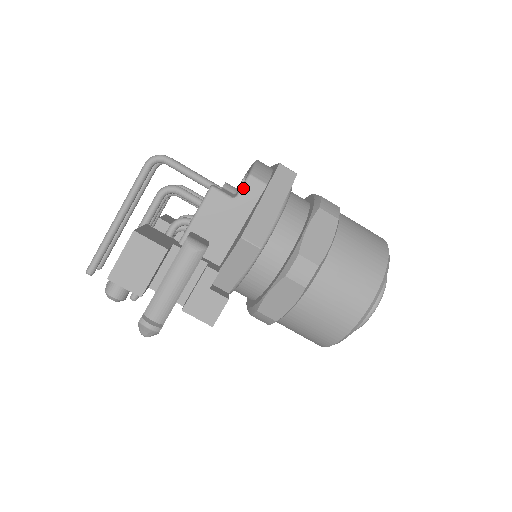
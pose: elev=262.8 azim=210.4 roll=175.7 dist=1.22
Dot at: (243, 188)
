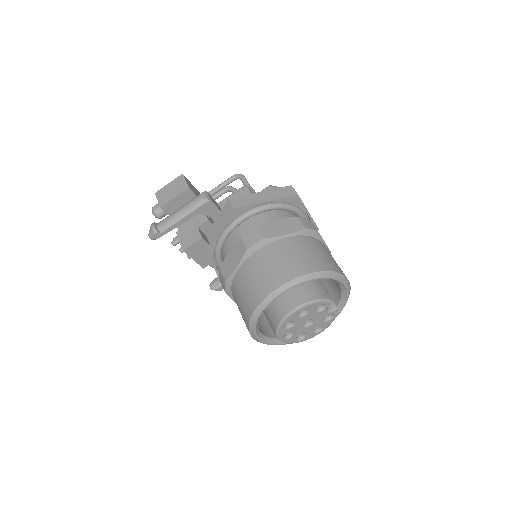
Dot at: occluded
